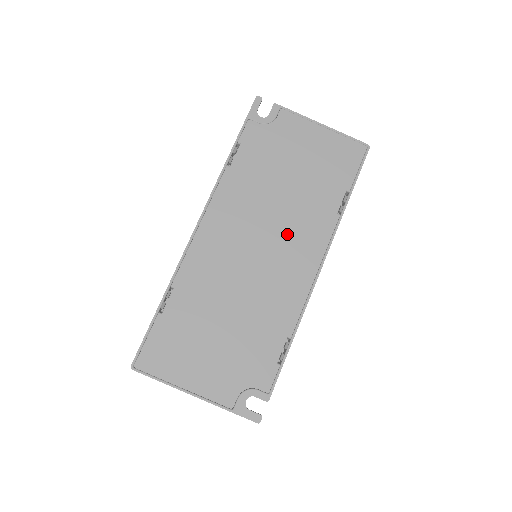
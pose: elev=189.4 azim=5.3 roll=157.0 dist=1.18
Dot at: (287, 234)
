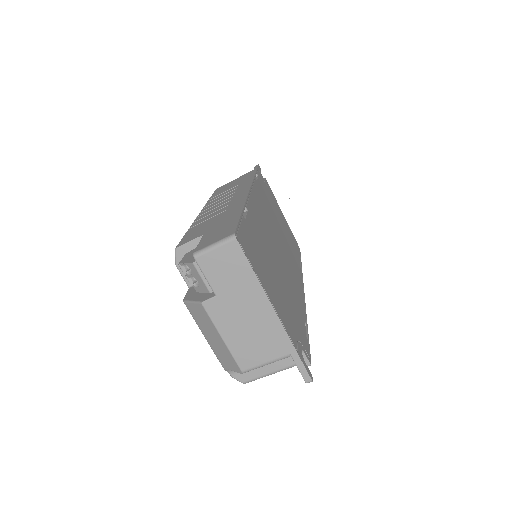
Dot at: (287, 252)
